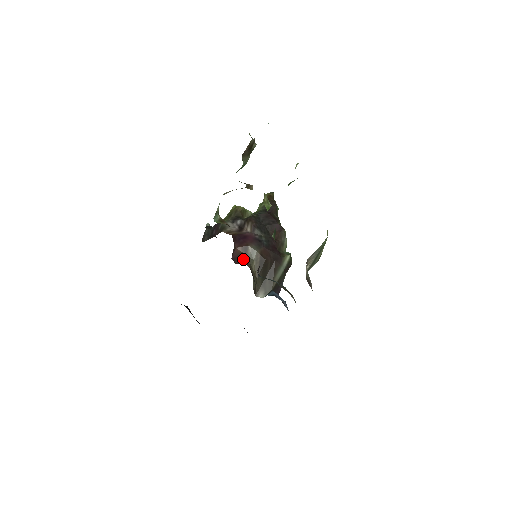
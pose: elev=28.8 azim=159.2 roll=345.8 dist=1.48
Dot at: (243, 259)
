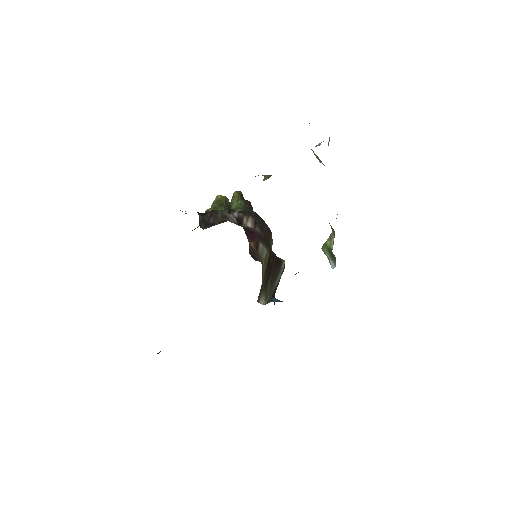
Dot at: (257, 256)
